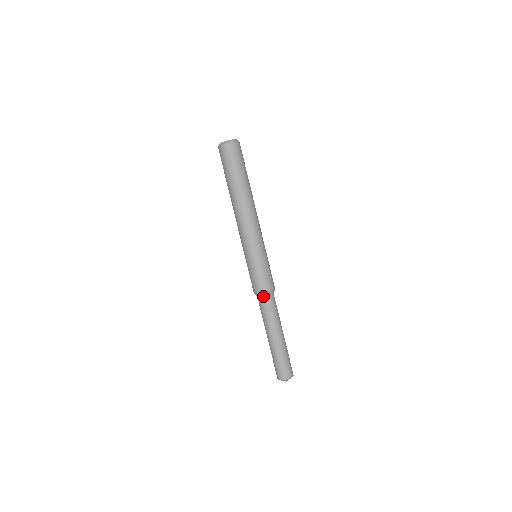
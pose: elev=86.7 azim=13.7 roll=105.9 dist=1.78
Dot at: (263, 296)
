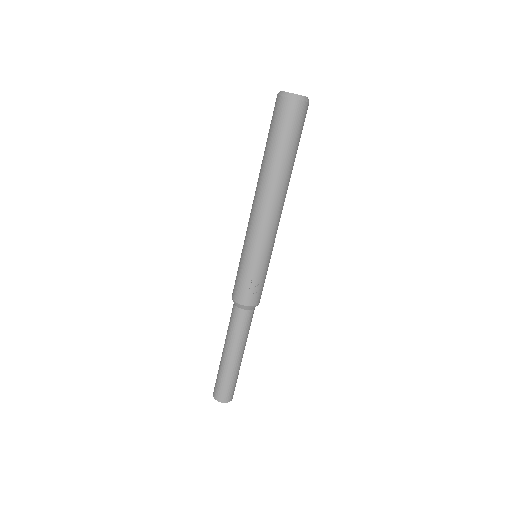
Dot at: (234, 303)
